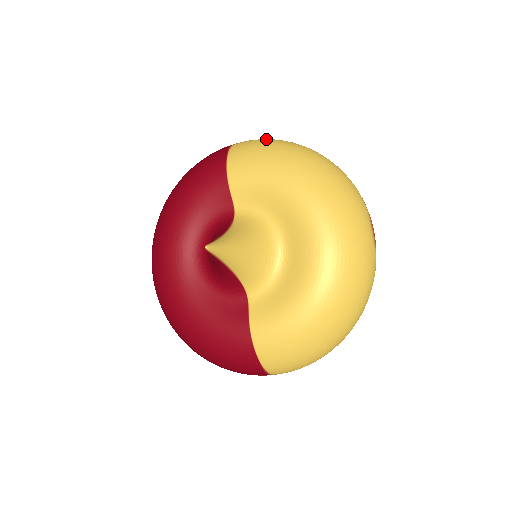
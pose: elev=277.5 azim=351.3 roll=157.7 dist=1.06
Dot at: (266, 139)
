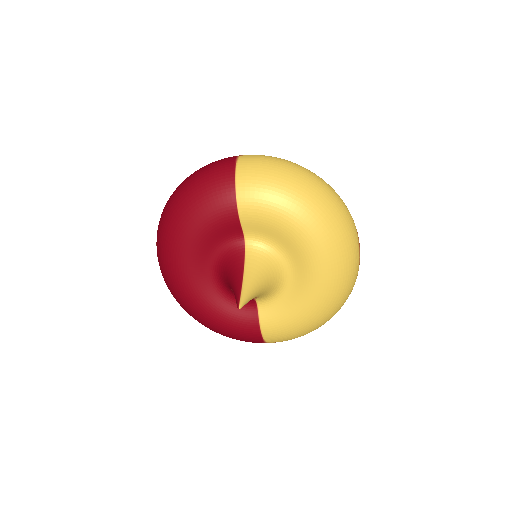
Dot at: (270, 164)
